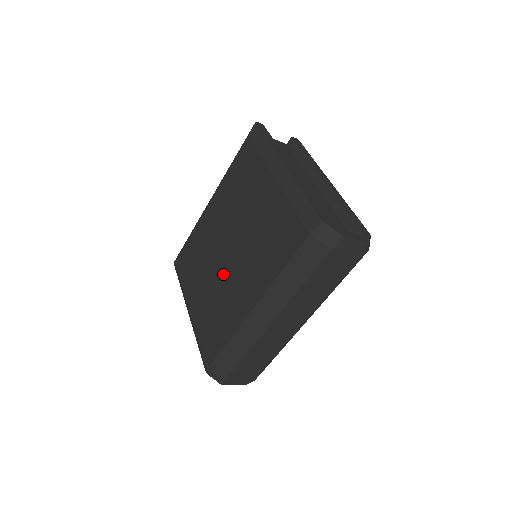
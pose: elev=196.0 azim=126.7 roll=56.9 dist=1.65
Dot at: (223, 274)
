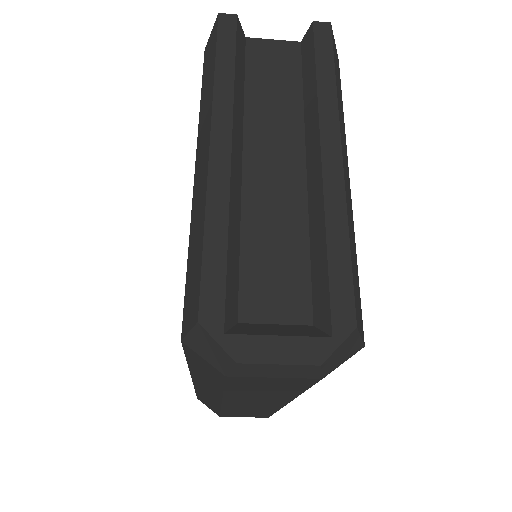
Dot at: occluded
